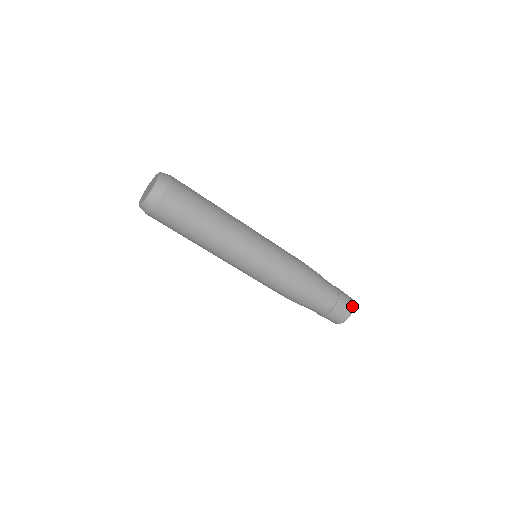
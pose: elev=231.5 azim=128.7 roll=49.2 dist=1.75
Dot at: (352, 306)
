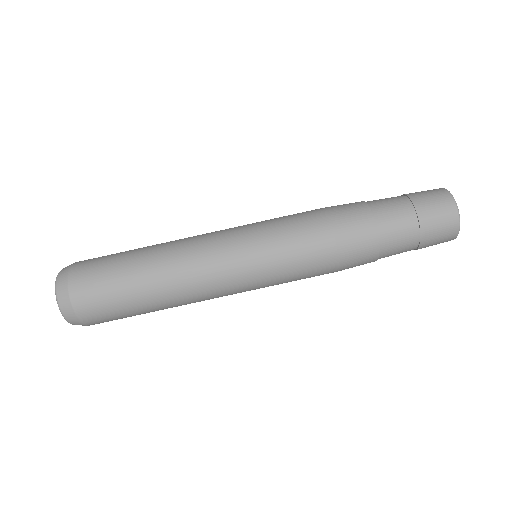
Dot at: (444, 192)
